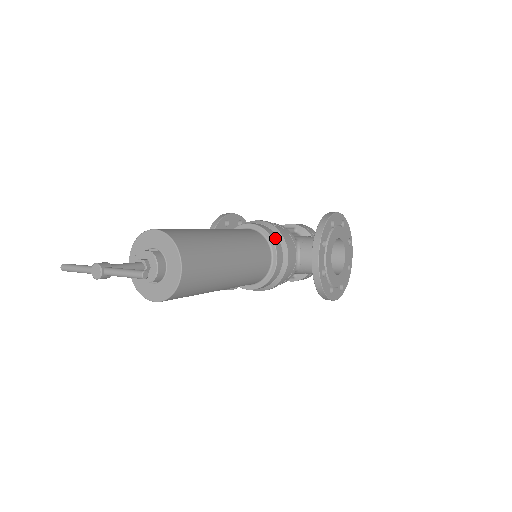
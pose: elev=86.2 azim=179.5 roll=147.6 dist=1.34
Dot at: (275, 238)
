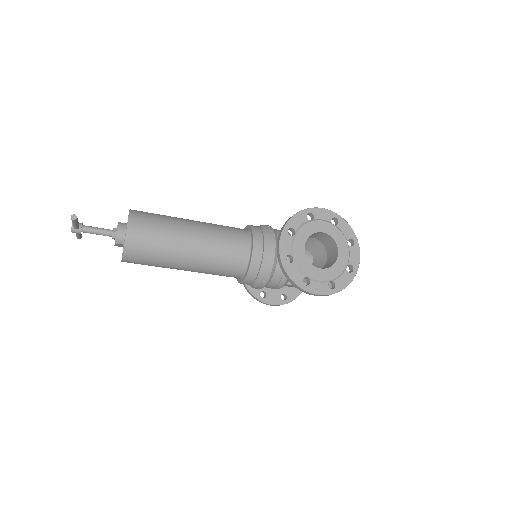
Dot at: (258, 233)
